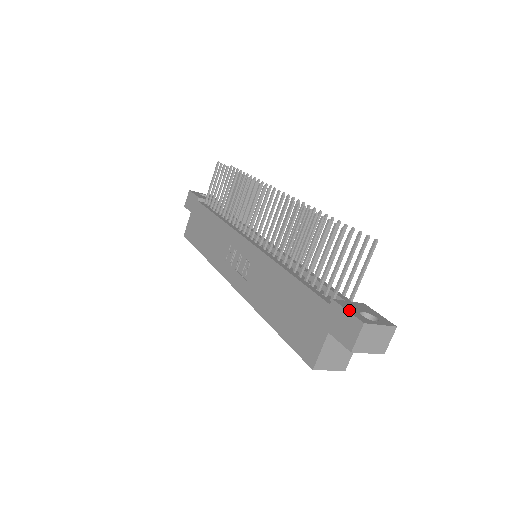
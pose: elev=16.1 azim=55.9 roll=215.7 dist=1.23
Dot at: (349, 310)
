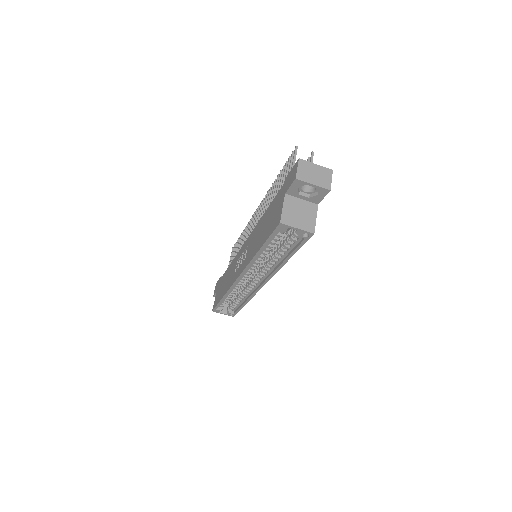
Dot at: occluded
